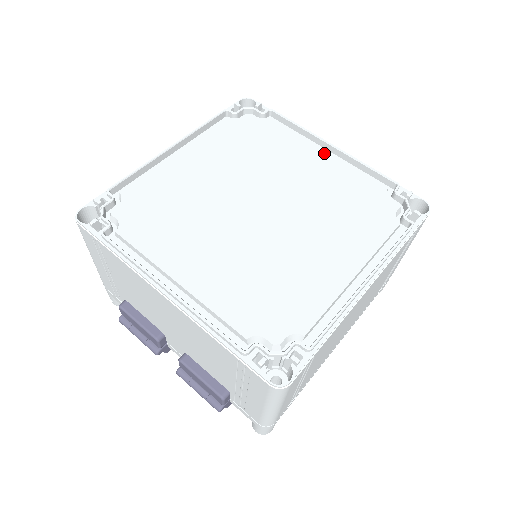
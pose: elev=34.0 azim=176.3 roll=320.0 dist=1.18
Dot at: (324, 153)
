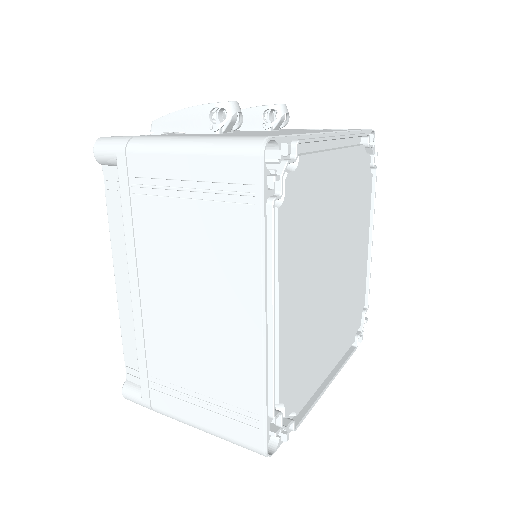
Dot at: (338, 156)
